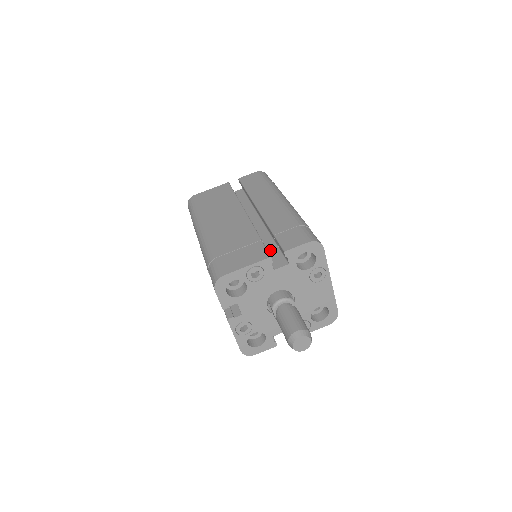
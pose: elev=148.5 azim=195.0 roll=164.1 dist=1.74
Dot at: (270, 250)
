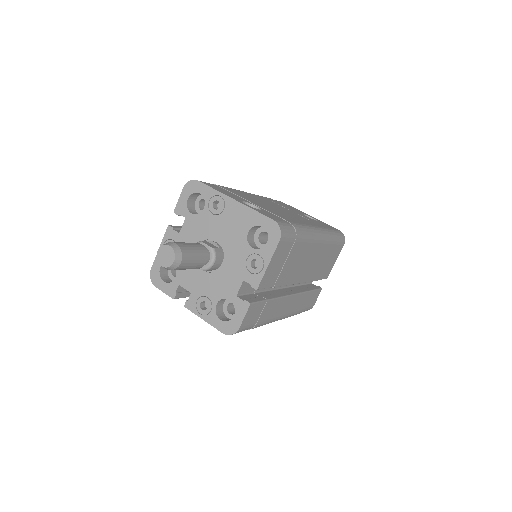
Dot at: occluded
